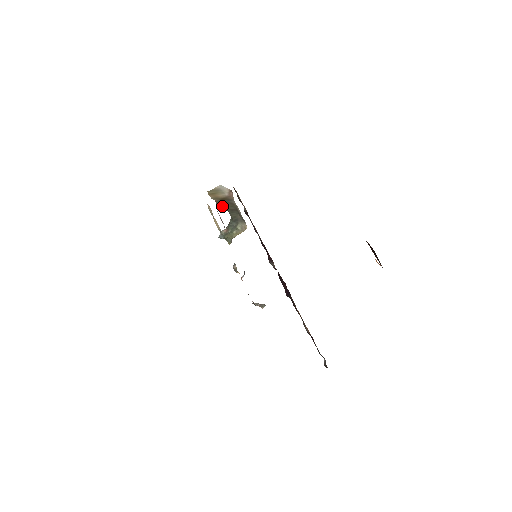
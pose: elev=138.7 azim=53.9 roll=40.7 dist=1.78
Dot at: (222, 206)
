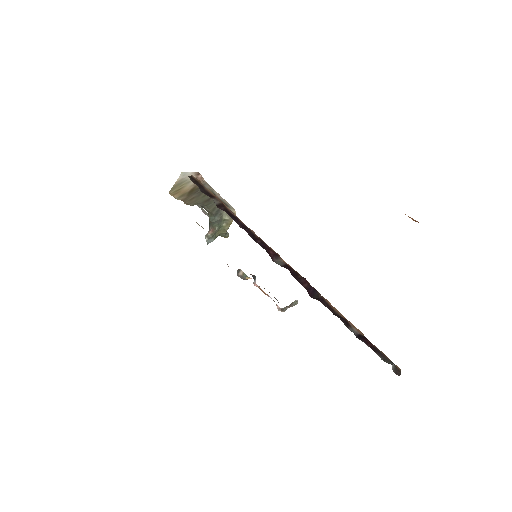
Dot at: (193, 203)
